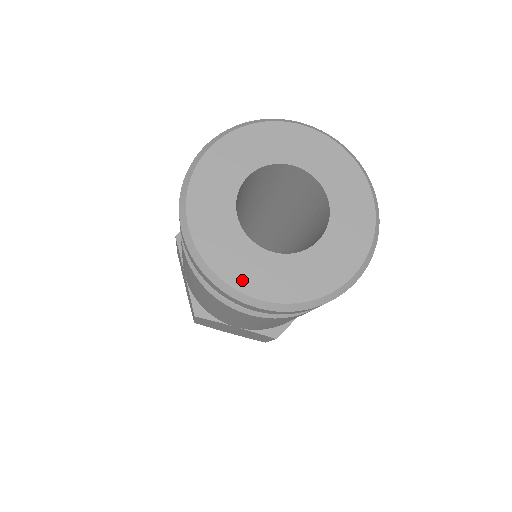
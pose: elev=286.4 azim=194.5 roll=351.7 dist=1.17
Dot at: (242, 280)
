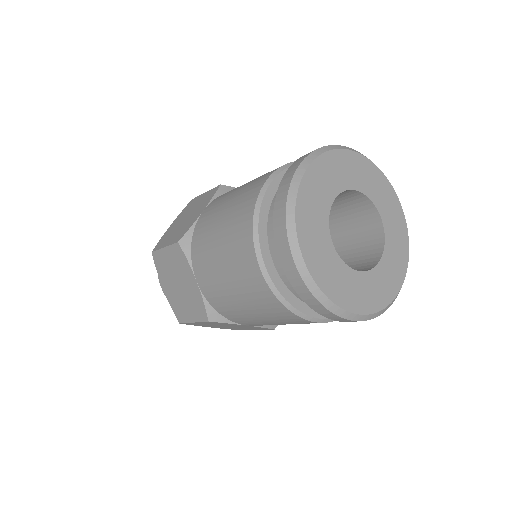
Dot at: (305, 234)
